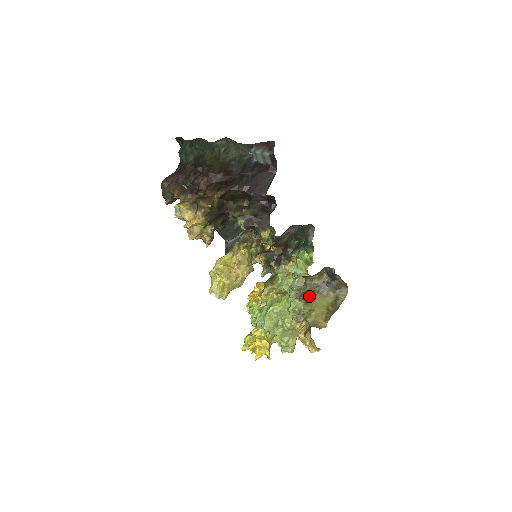
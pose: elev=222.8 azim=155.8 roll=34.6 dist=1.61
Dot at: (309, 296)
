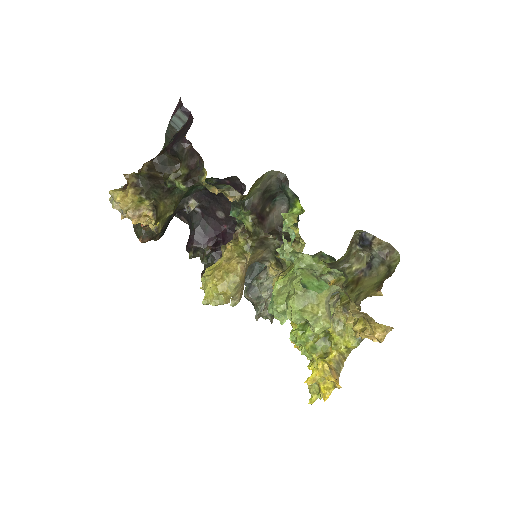
Dot at: (353, 284)
